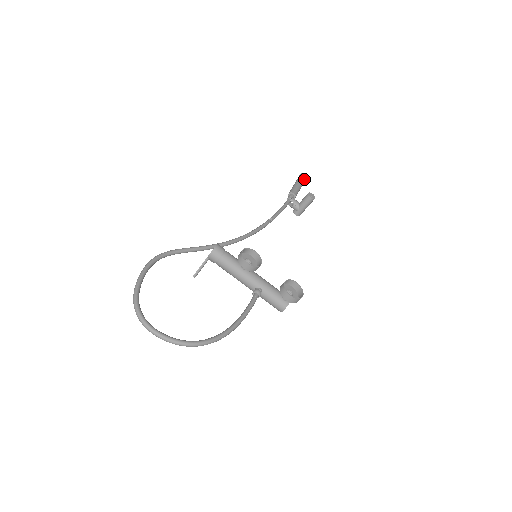
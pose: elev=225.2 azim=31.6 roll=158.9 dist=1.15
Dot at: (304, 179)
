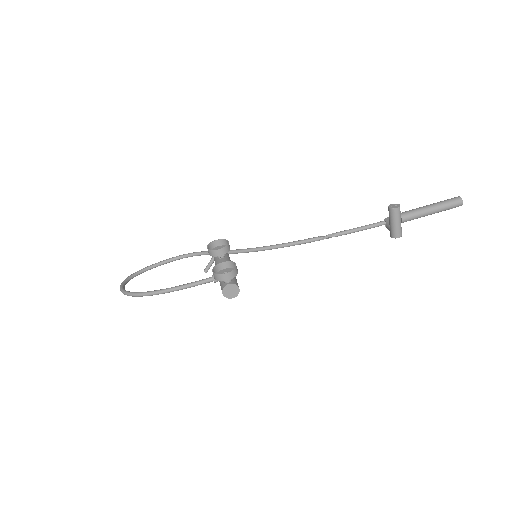
Dot at: (448, 202)
